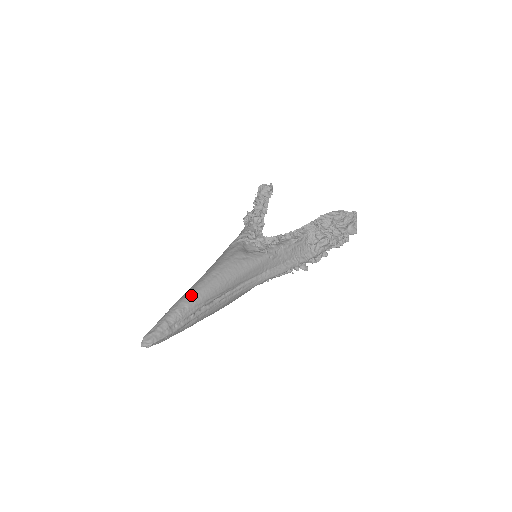
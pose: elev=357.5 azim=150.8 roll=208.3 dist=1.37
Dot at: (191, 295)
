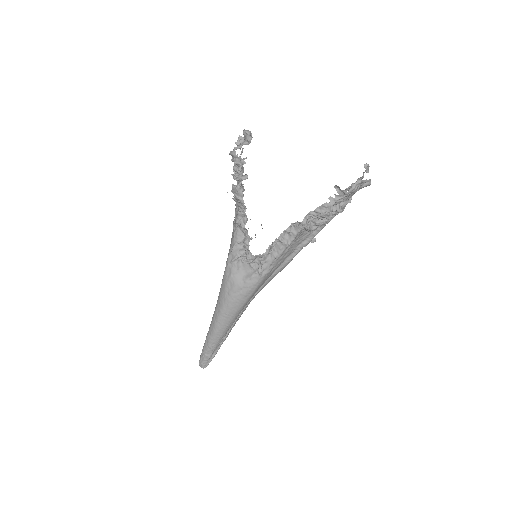
Dot at: (213, 336)
